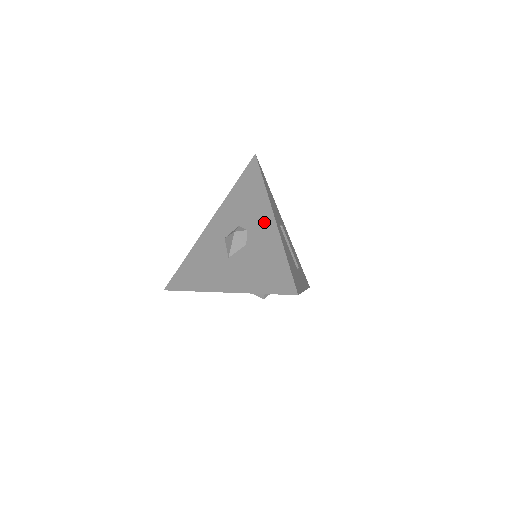
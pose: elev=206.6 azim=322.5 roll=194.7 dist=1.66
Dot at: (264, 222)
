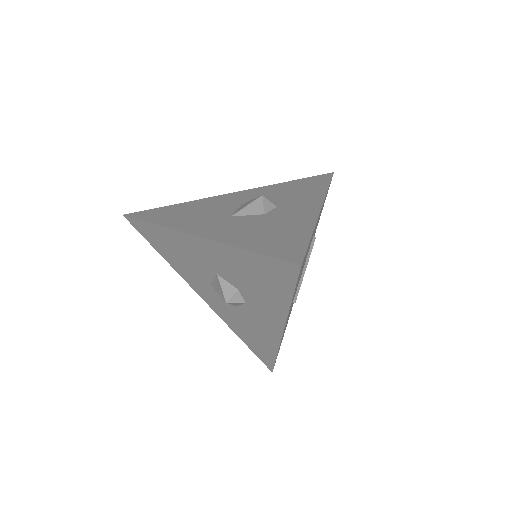
Dot at: (304, 207)
